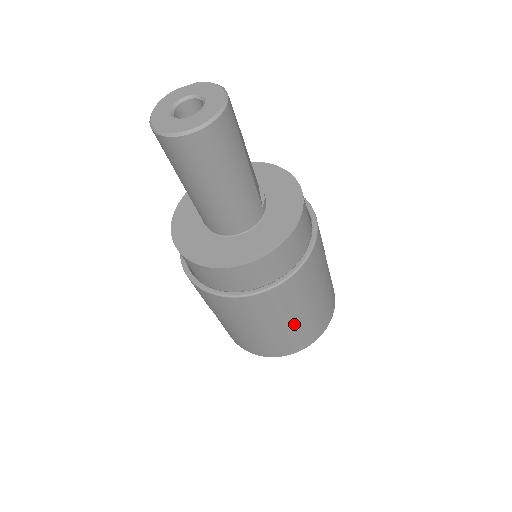
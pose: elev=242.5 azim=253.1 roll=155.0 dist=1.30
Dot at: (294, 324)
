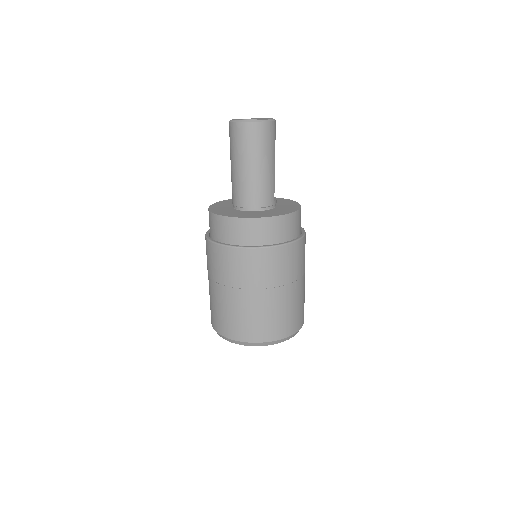
Dot at: (272, 301)
